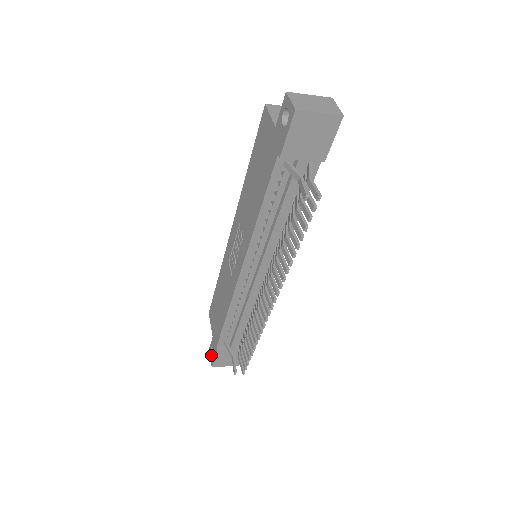
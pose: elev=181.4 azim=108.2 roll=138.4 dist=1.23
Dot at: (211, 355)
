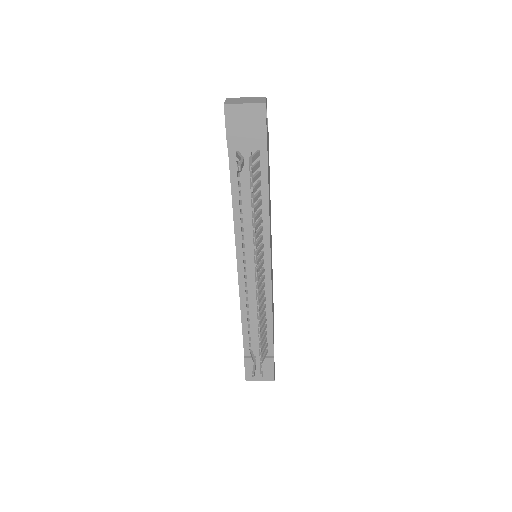
Dot at: occluded
